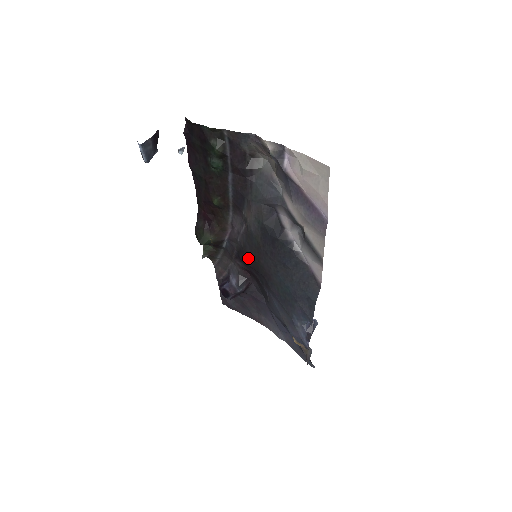
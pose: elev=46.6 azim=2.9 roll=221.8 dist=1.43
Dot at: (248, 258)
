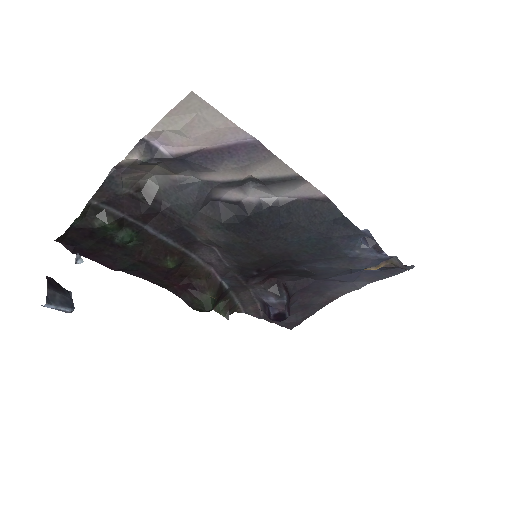
Dot at: (254, 267)
